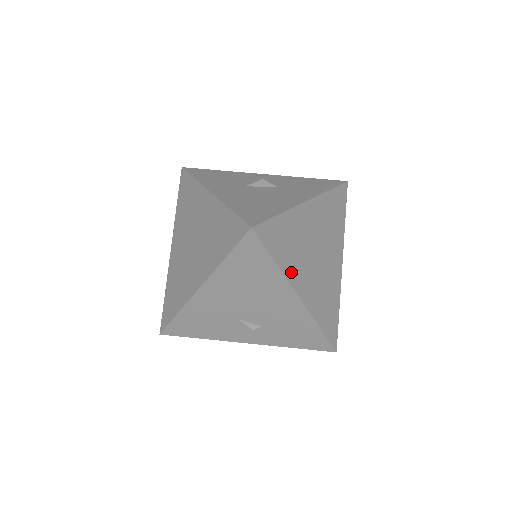
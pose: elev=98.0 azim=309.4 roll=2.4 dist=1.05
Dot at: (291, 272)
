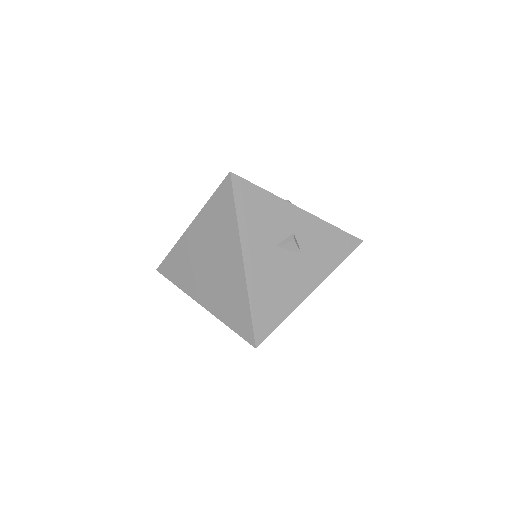
Dot at: occluded
